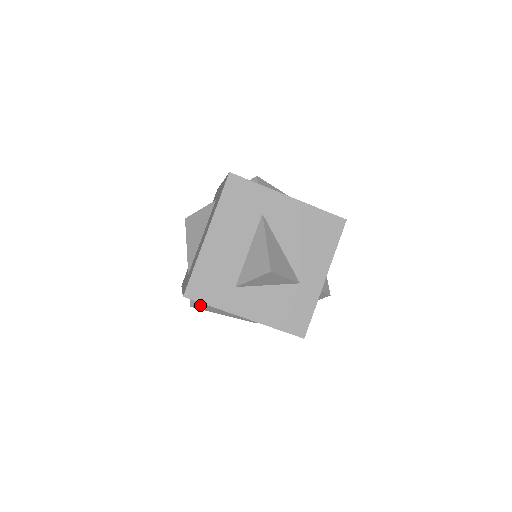
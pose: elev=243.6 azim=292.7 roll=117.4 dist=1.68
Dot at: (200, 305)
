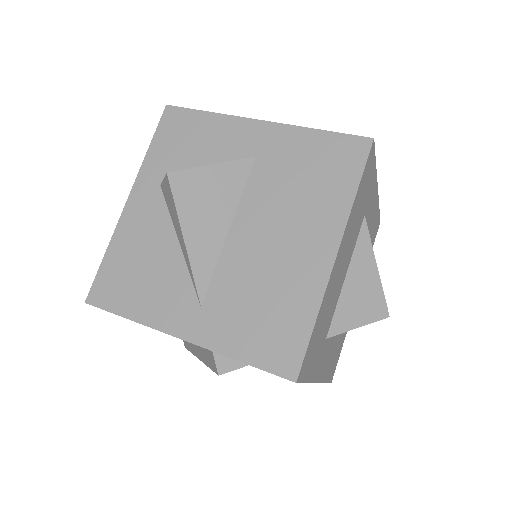
Dot at: occluded
